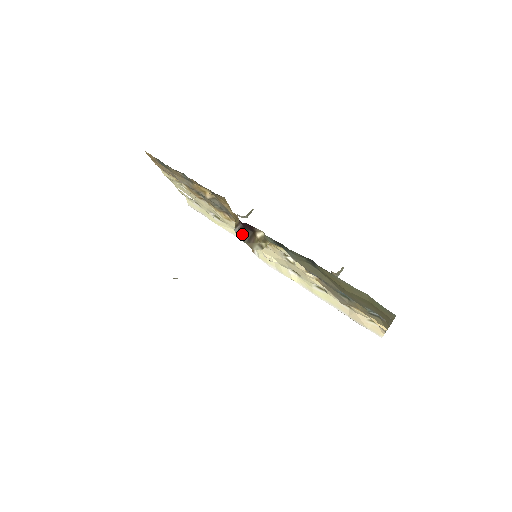
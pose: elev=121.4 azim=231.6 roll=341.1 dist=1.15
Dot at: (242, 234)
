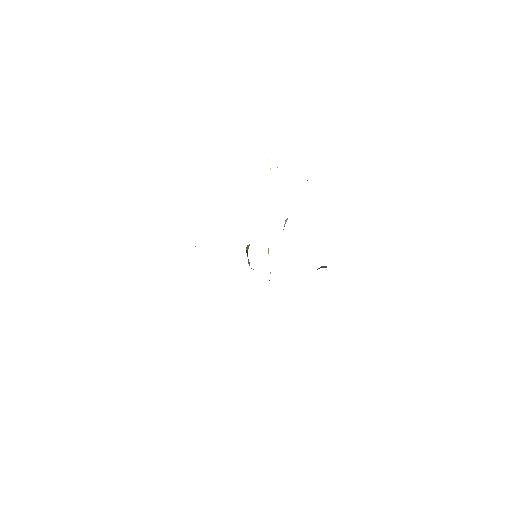
Dot at: (247, 254)
